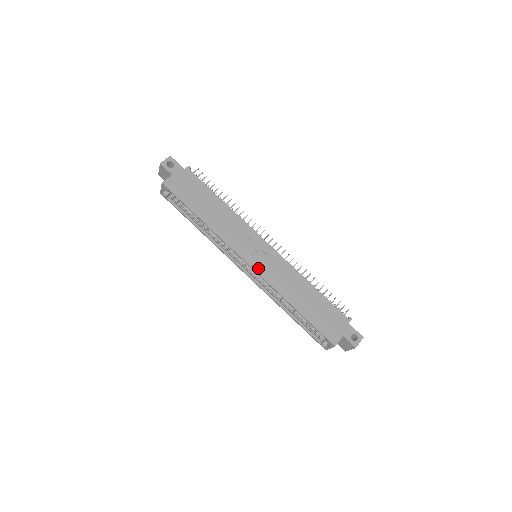
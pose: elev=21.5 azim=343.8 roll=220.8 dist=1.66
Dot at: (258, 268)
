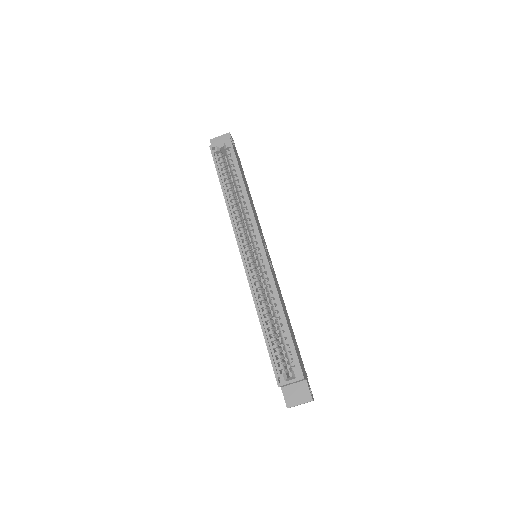
Dot at: occluded
